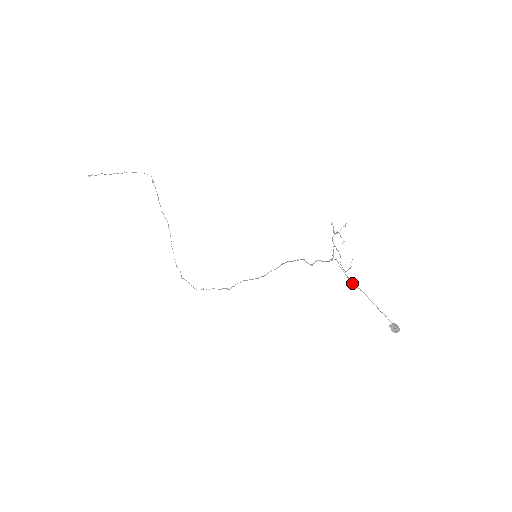
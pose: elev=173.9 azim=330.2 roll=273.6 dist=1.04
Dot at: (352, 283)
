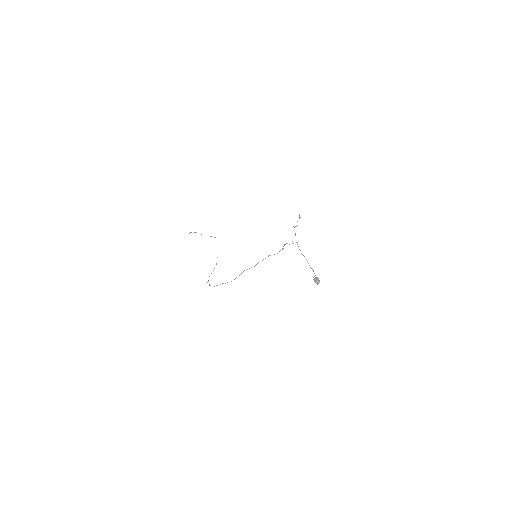
Dot at: occluded
